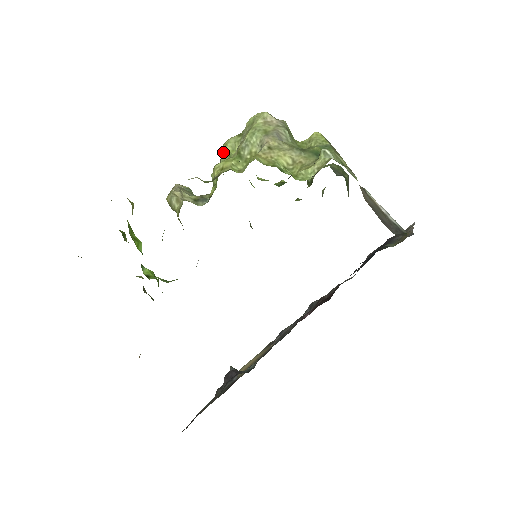
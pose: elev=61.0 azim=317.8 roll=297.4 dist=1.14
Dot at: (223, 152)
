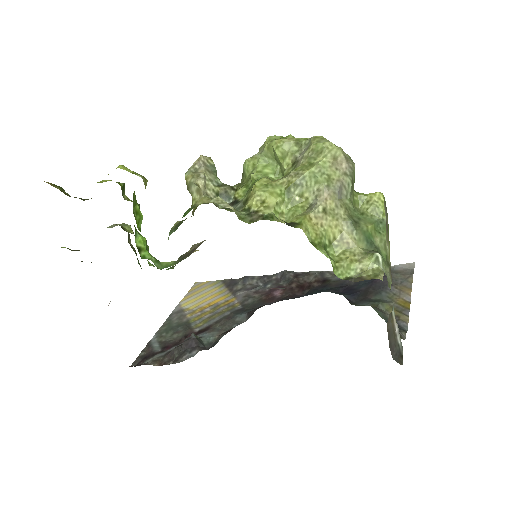
Dot at: (270, 148)
